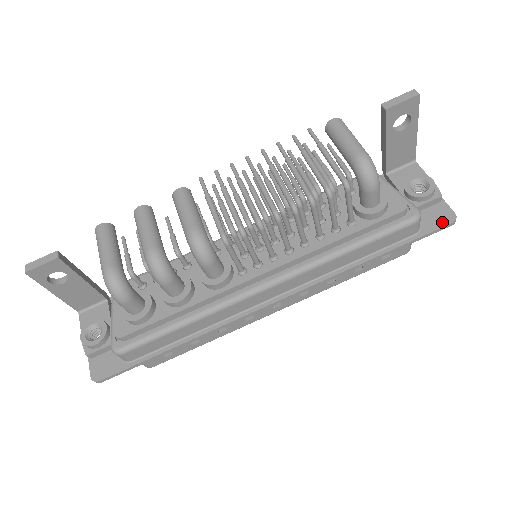
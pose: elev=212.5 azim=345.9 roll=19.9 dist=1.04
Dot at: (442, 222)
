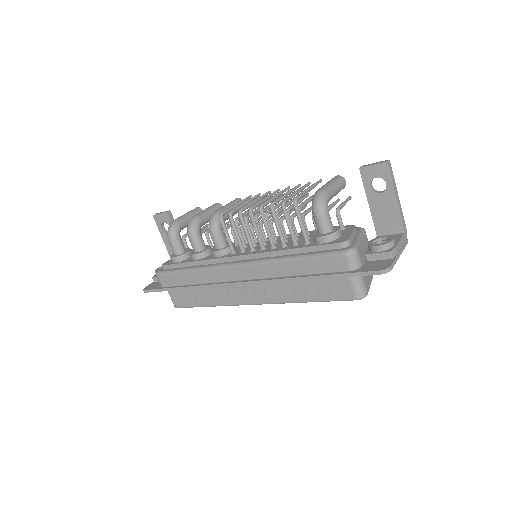
Dot at: (375, 269)
